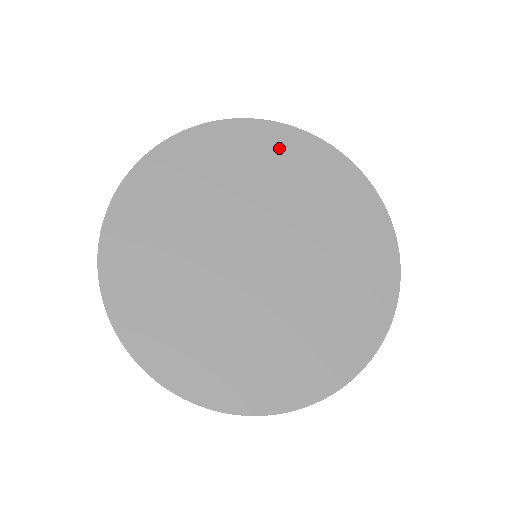
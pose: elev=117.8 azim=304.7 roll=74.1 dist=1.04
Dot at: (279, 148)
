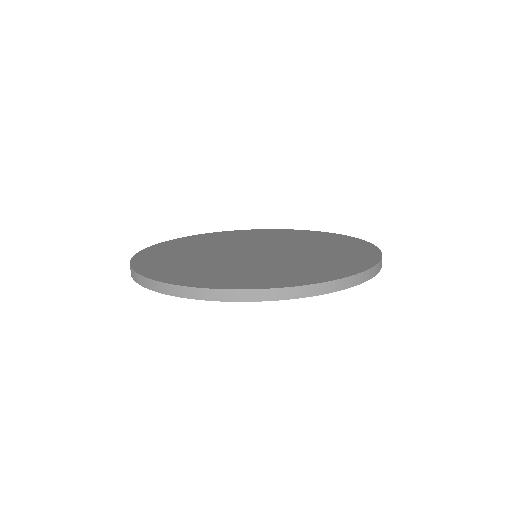
Dot at: (309, 235)
